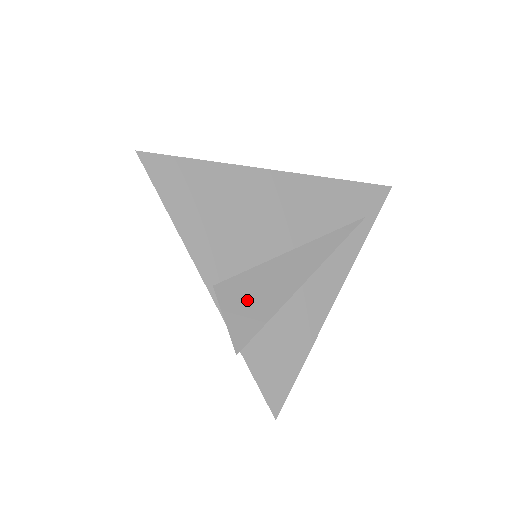
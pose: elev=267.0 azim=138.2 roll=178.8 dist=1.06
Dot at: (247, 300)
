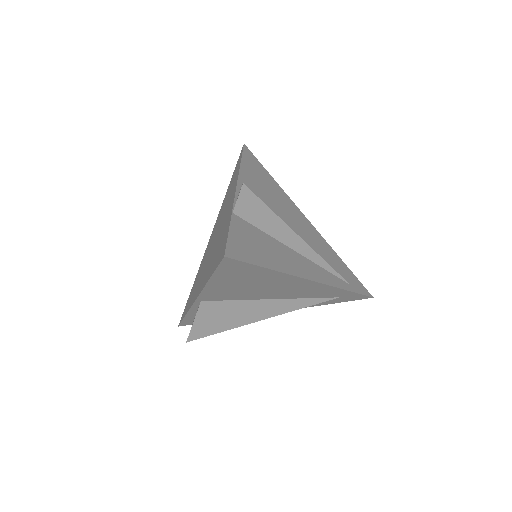
Dot at: occluded
